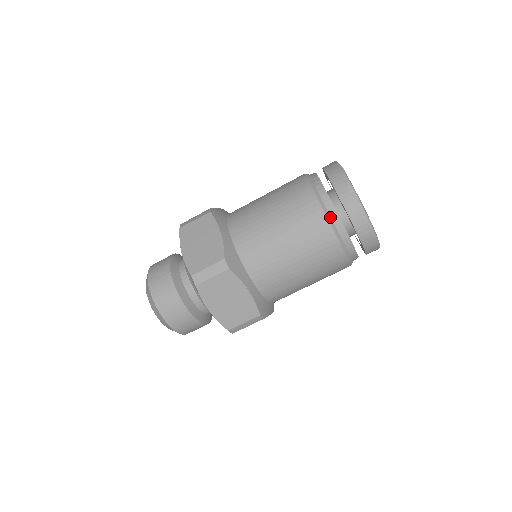
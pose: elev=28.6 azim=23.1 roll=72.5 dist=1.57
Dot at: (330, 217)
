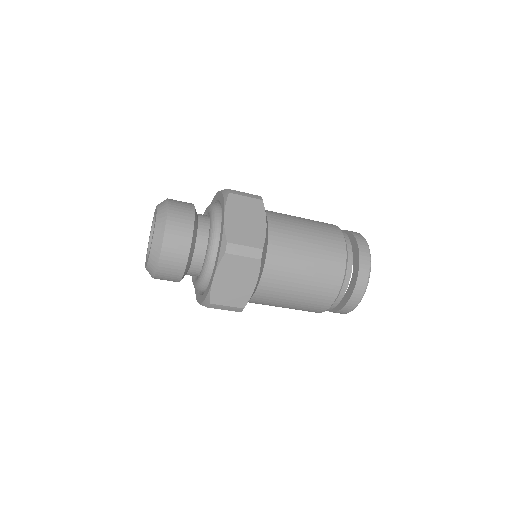
Dot at: (346, 273)
